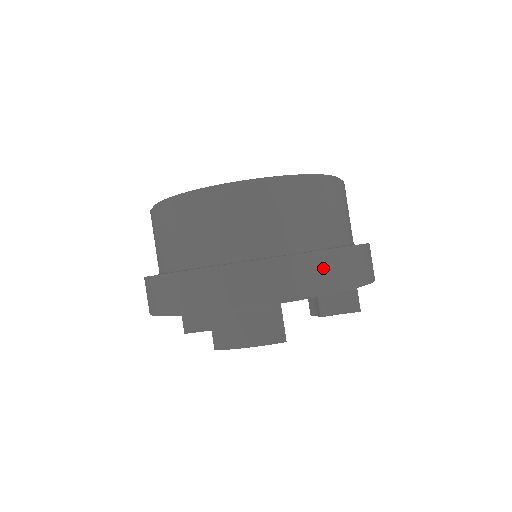
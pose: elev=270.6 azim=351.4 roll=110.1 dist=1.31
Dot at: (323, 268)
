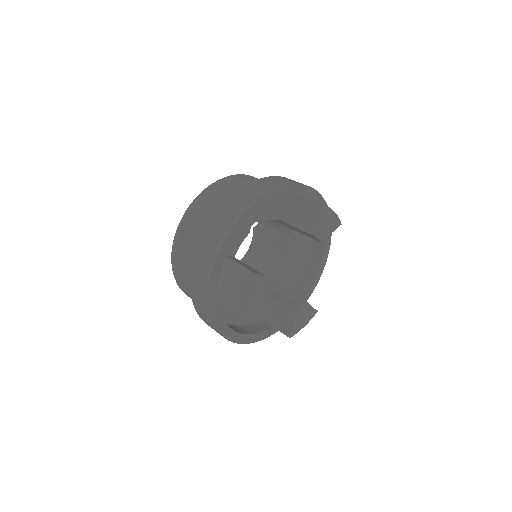
Dot at: occluded
